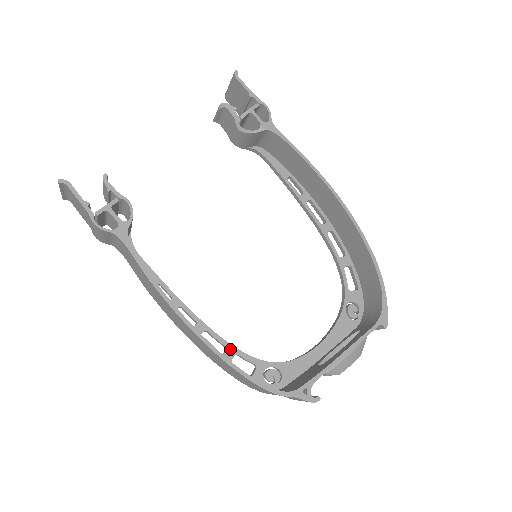
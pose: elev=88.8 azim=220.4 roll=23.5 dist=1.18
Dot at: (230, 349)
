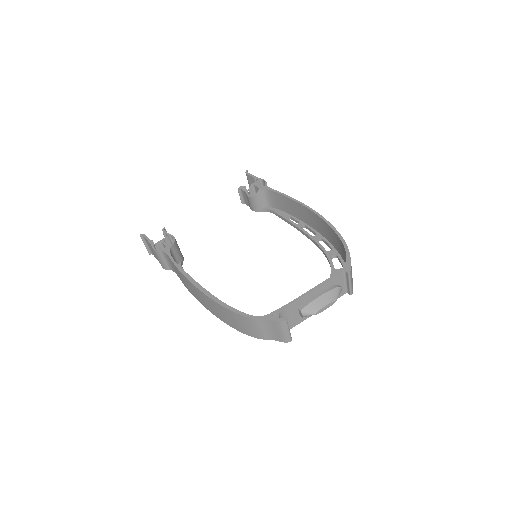
Dot at: occluded
